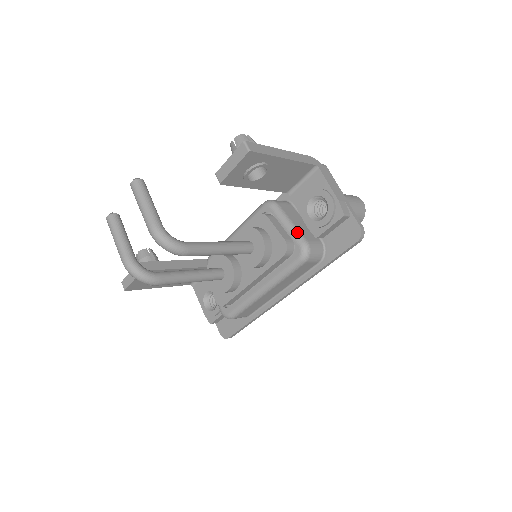
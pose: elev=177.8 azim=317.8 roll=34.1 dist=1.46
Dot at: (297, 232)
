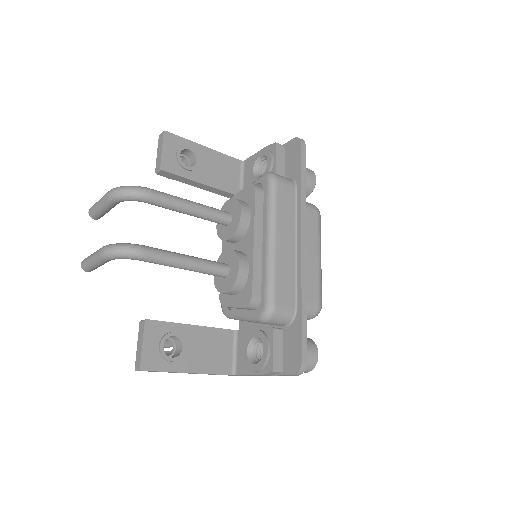
Dot at: (256, 180)
